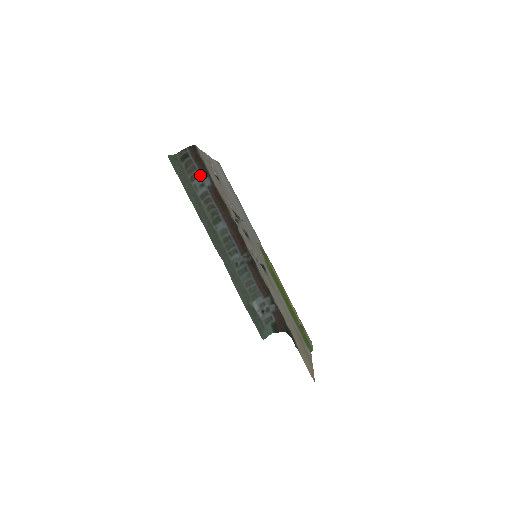
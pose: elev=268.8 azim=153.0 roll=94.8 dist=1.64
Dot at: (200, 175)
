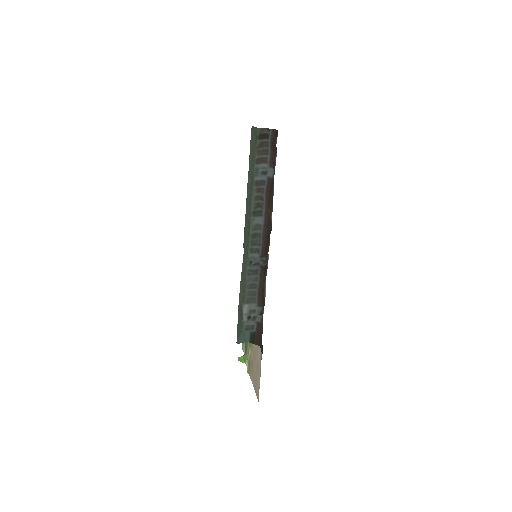
Dot at: (268, 162)
